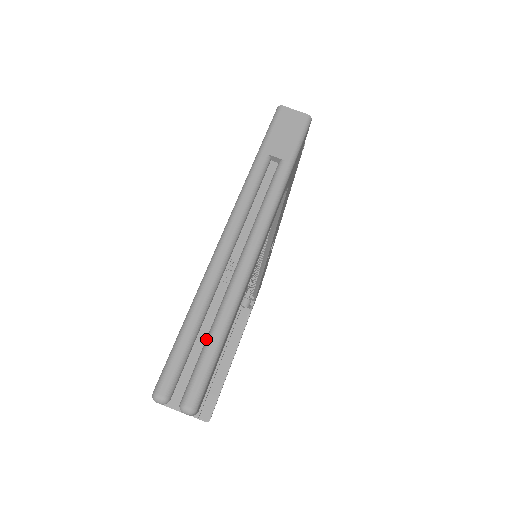
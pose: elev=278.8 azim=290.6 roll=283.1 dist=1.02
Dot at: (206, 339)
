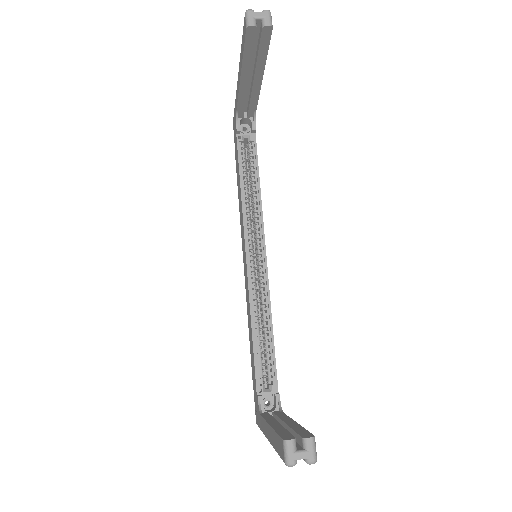
Dot at: occluded
